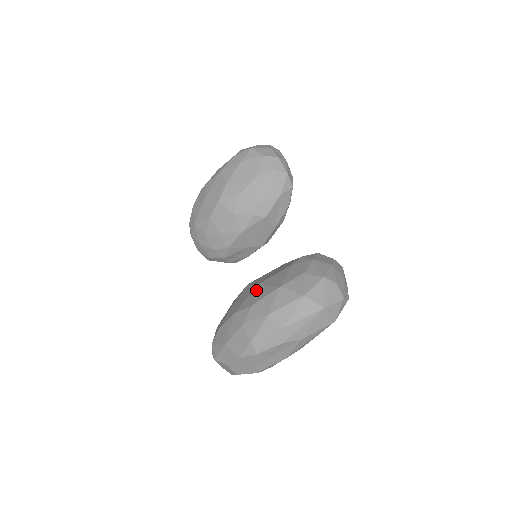
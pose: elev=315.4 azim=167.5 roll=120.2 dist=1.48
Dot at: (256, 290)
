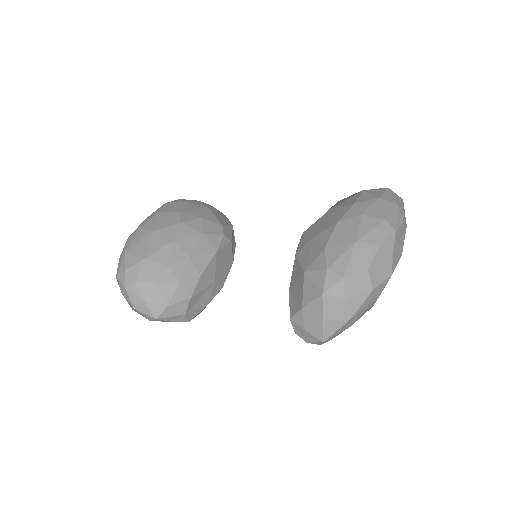
Dot at: (336, 207)
